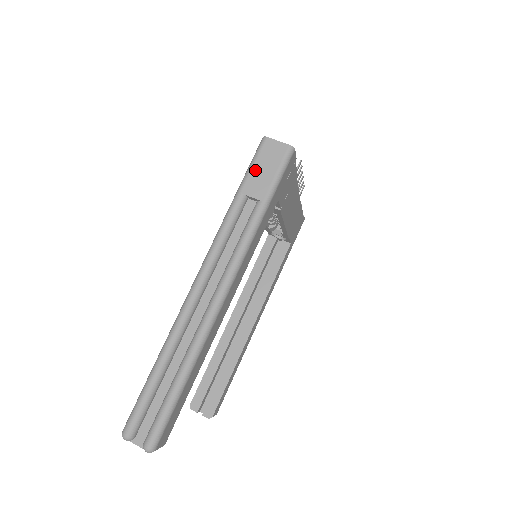
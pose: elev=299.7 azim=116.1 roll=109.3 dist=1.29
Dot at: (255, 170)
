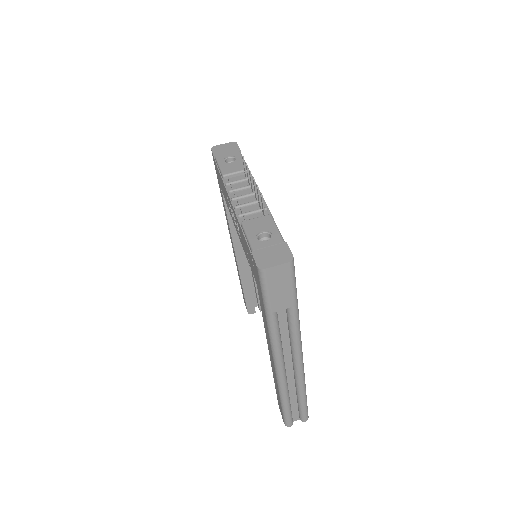
Dot at: (272, 295)
